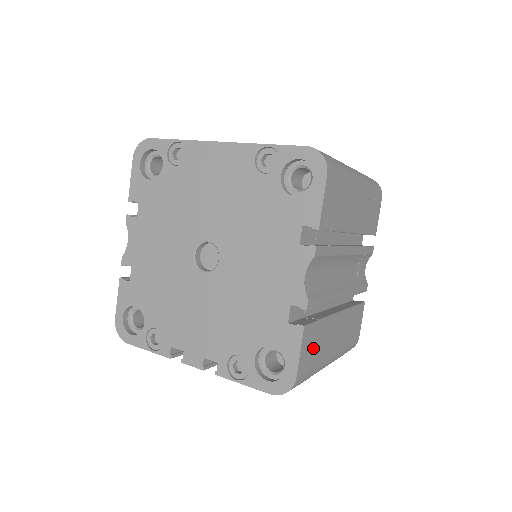
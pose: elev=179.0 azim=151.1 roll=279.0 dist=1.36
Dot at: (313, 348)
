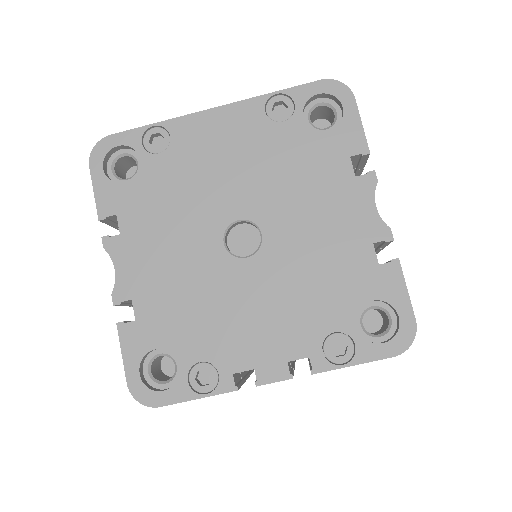
Dot at: occluded
